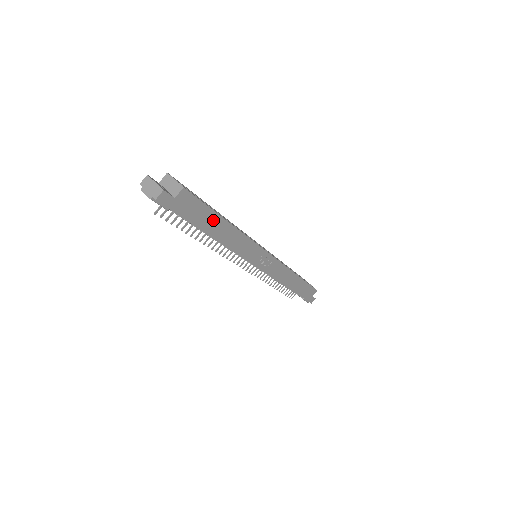
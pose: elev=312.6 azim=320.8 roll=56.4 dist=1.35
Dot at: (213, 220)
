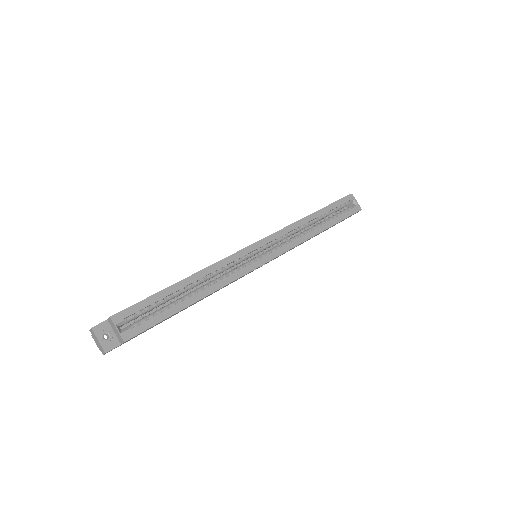
Dot at: occluded
